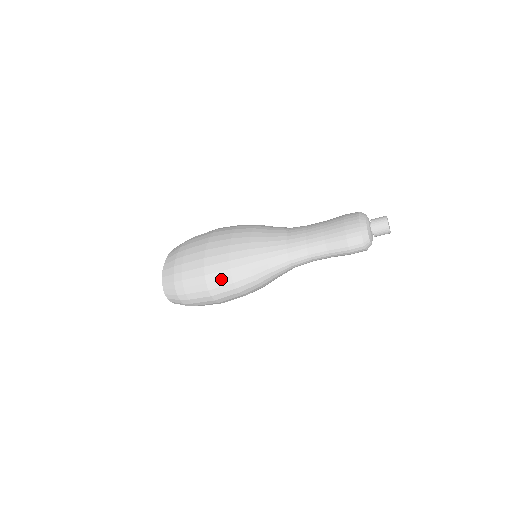
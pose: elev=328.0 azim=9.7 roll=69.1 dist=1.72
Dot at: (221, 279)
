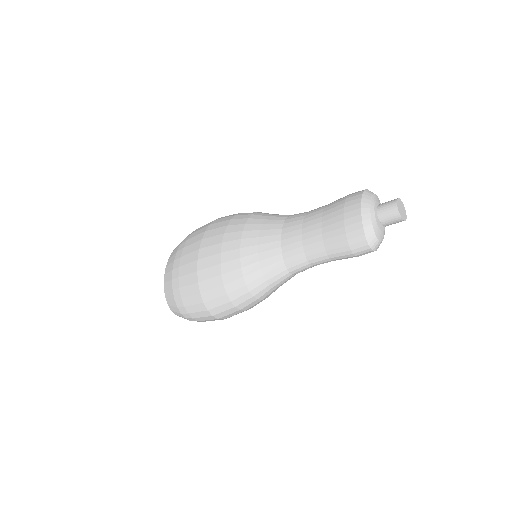
Dot at: (221, 305)
